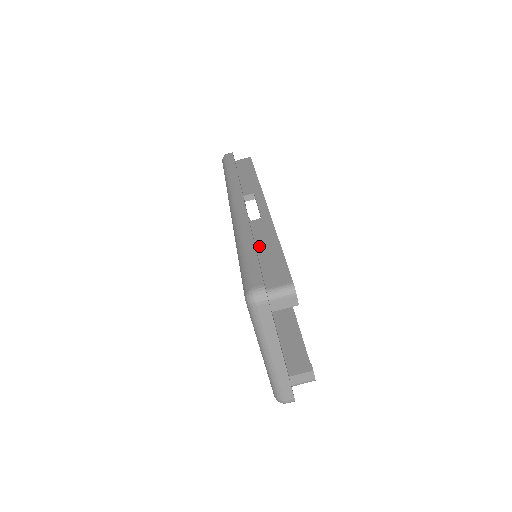
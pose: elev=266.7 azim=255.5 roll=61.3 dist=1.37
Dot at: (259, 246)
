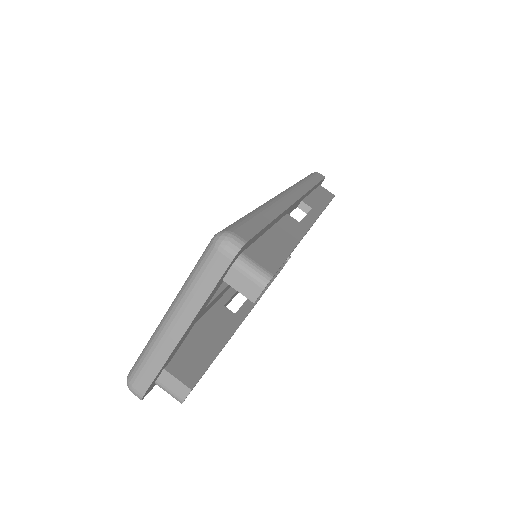
Dot at: (275, 229)
